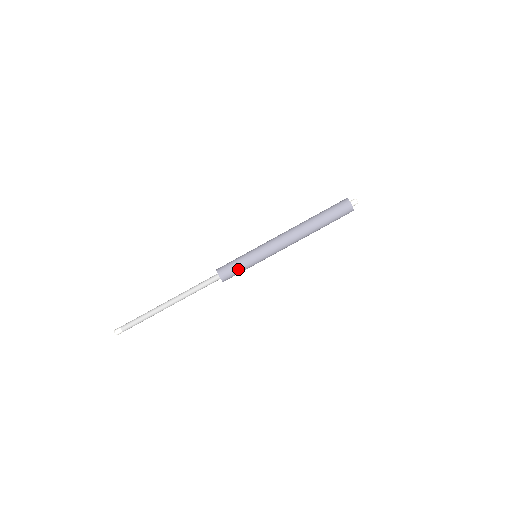
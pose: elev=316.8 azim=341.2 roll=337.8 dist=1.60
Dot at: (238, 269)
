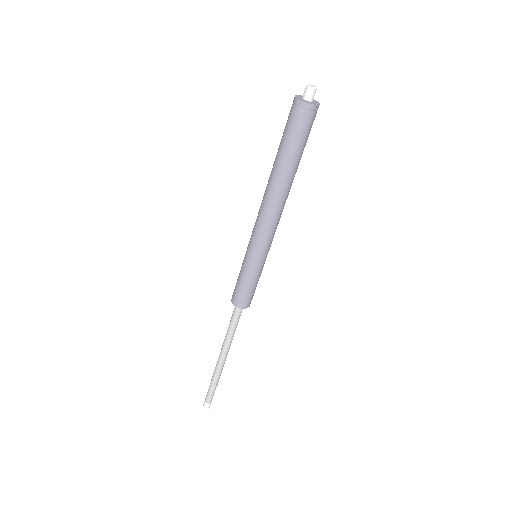
Dot at: (255, 286)
